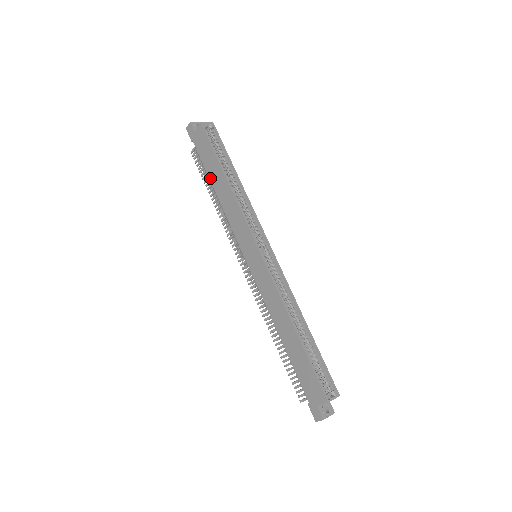
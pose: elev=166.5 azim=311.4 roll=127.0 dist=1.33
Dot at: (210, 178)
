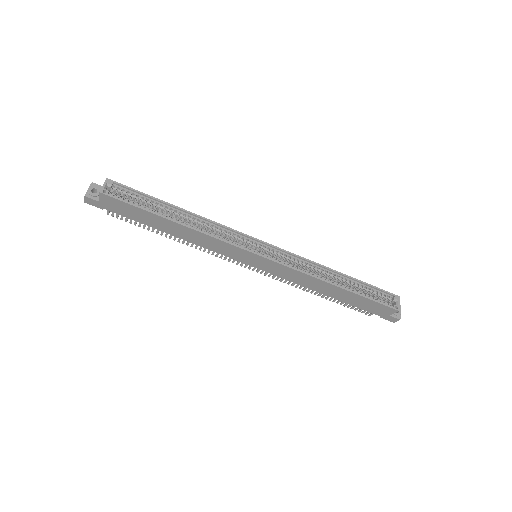
Dot at: (156, 228)
